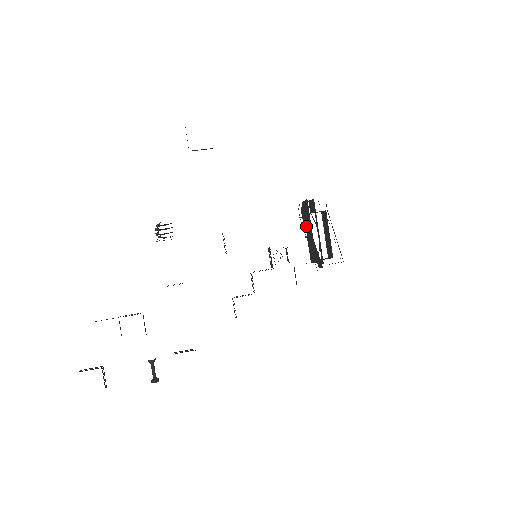
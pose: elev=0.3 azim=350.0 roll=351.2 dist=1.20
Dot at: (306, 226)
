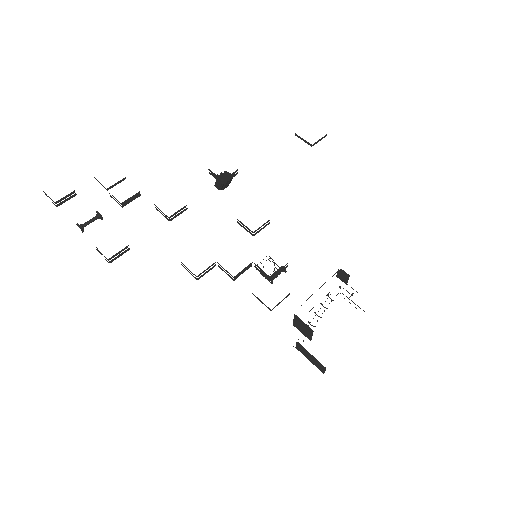
Dot at: occluded
